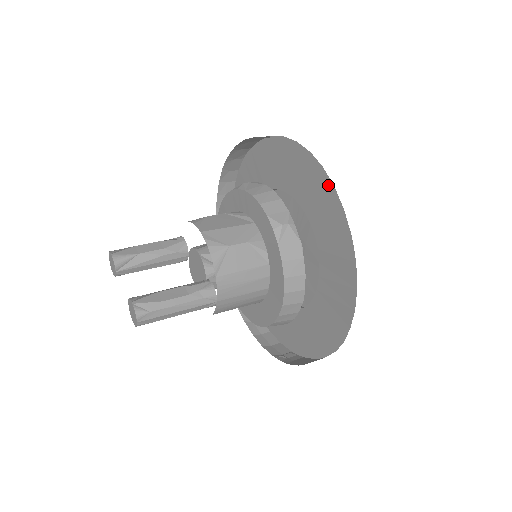
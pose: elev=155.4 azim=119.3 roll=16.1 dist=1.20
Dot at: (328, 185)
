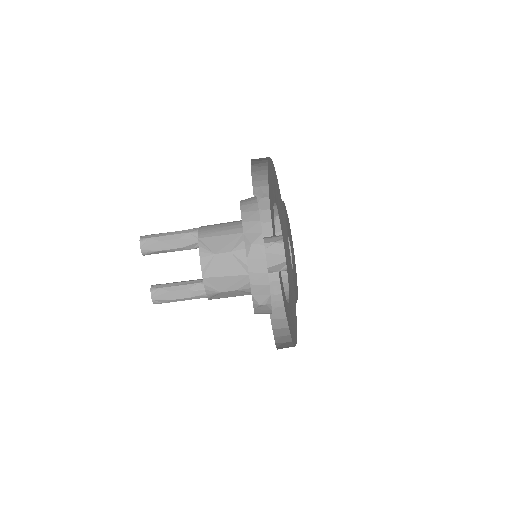
Dot at: (296, 320)
